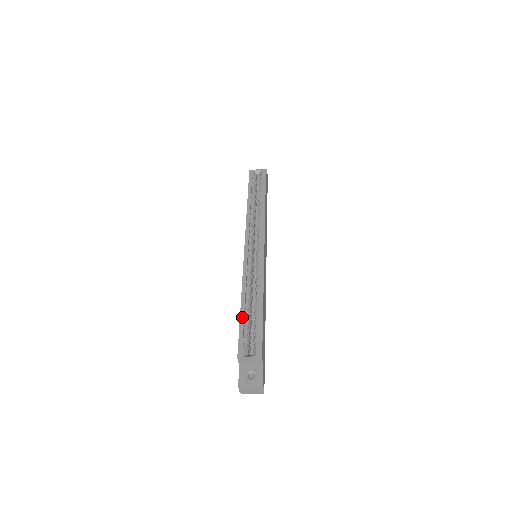
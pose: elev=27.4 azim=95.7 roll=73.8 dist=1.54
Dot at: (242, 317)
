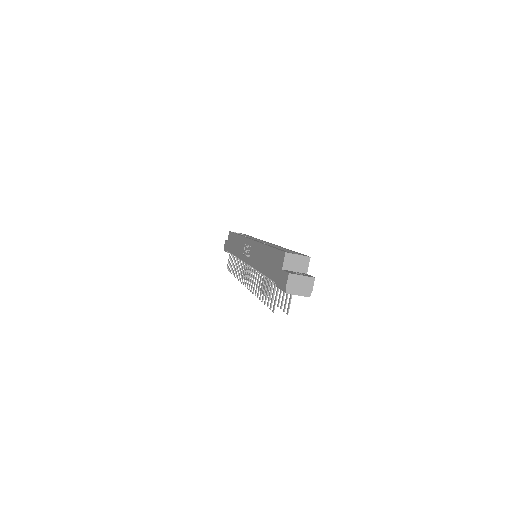
Dot at: (274, 247)
